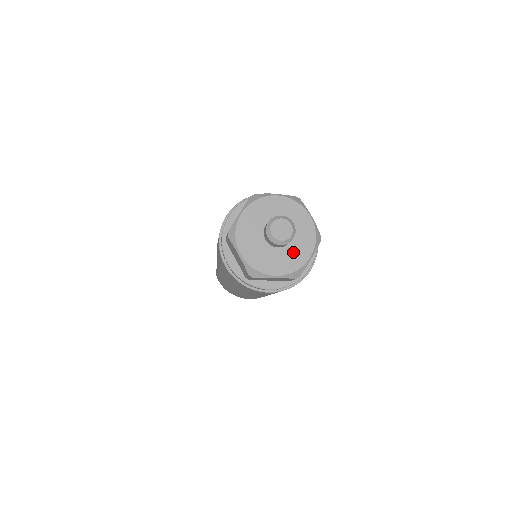
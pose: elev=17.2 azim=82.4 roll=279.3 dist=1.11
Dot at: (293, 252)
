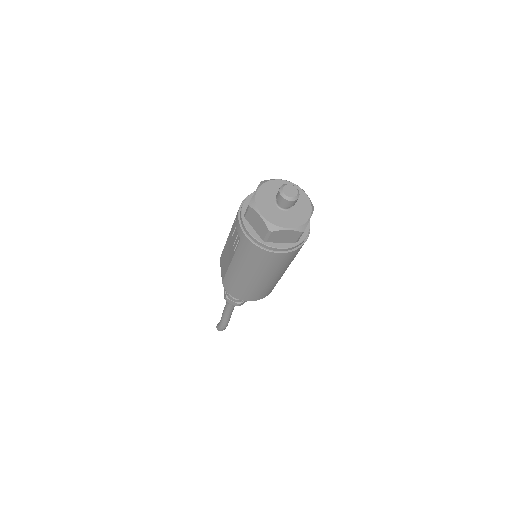
Dot at: (297, 213)
